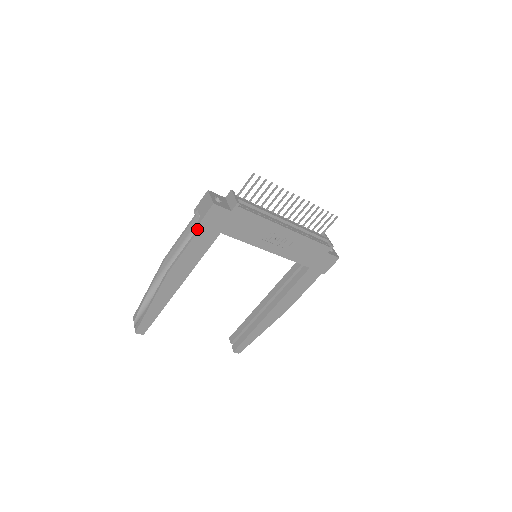
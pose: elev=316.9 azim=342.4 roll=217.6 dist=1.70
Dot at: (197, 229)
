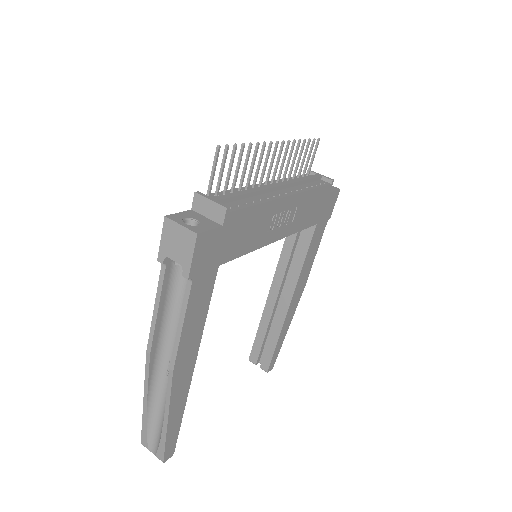
Dot at: (186, 286)
